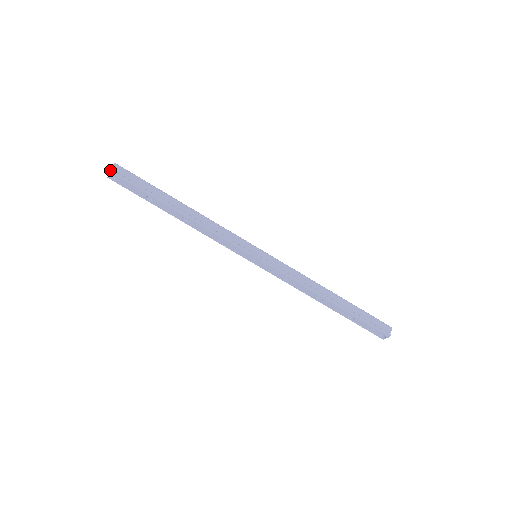
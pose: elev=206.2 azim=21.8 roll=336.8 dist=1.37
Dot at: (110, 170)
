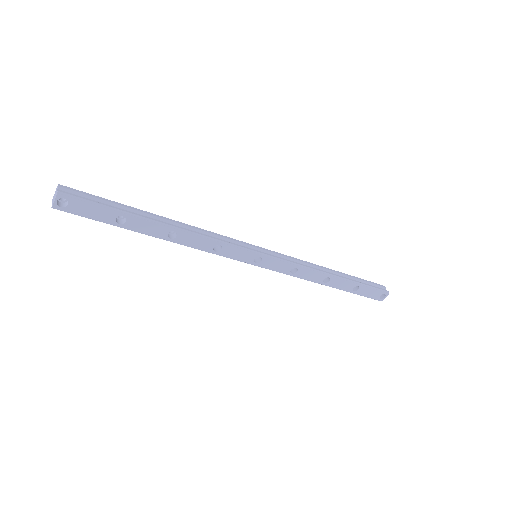
Dot at: (59, 192)
